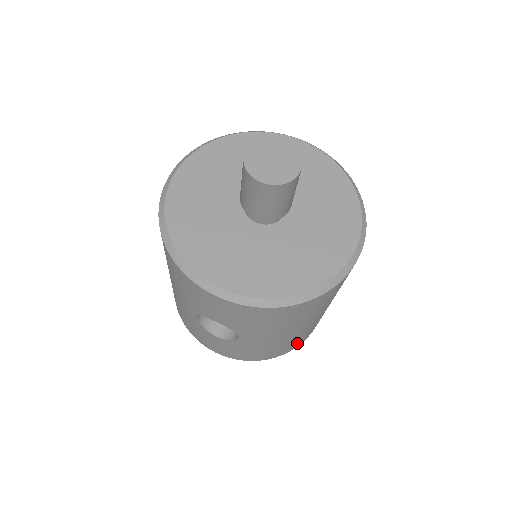
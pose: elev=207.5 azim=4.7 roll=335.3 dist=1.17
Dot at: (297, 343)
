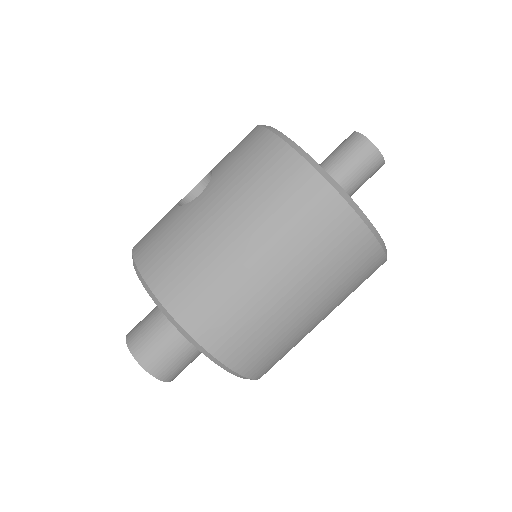
Dot at: (187, 296)
